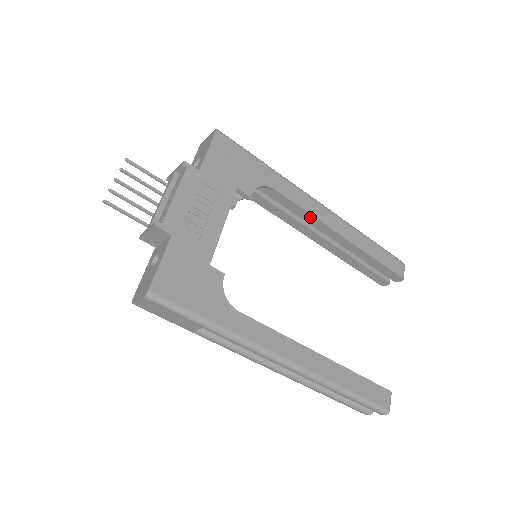
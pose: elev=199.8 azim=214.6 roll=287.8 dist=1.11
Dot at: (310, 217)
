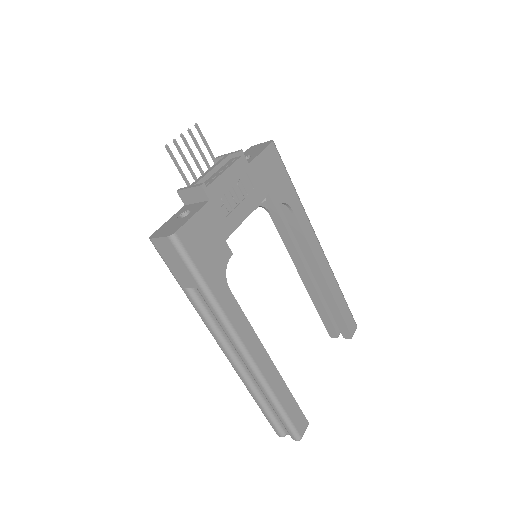
Dot at: (308, 249)
